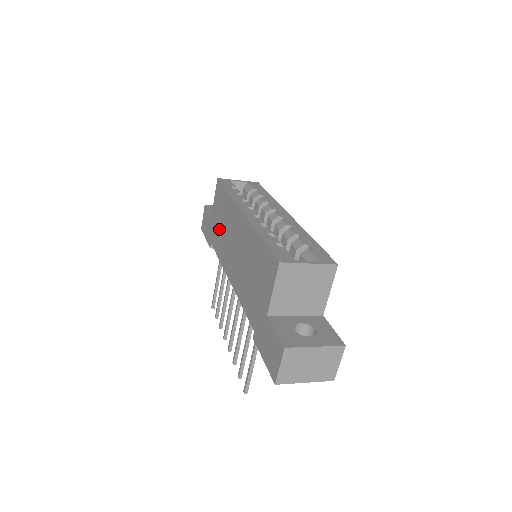
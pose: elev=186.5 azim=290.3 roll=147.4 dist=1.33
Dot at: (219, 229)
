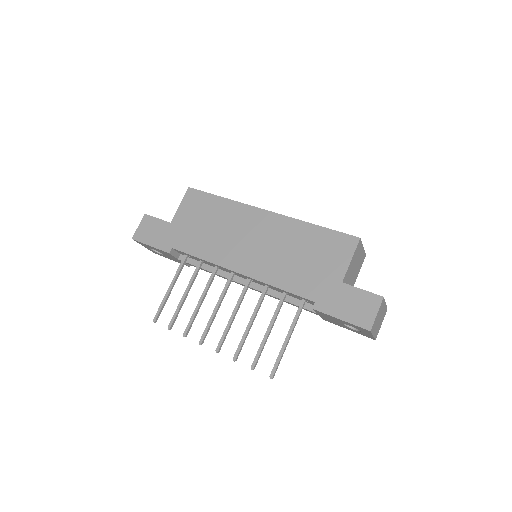
Dot at: (200, 231)
